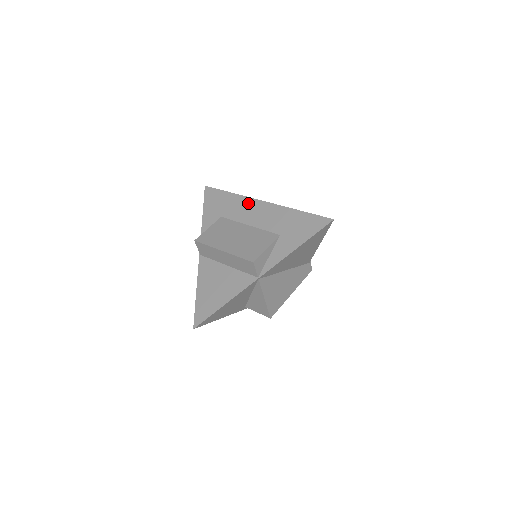
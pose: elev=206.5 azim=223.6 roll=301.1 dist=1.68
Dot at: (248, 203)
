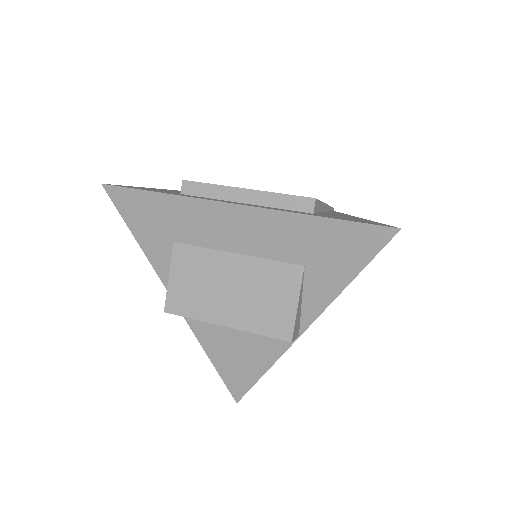
Dot at: (210, 212)
